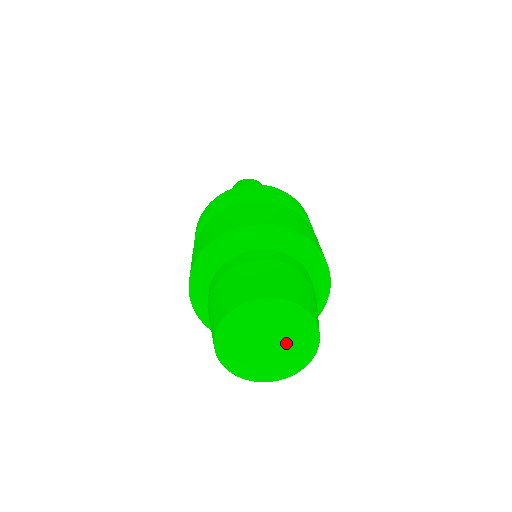
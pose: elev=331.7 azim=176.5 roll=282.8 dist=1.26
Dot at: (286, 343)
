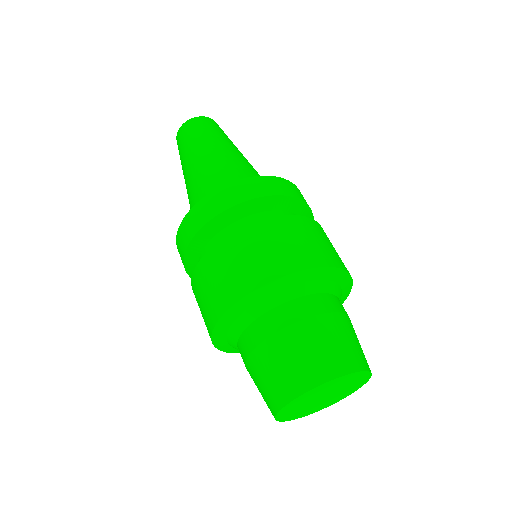
Dot at: (339, 388)
